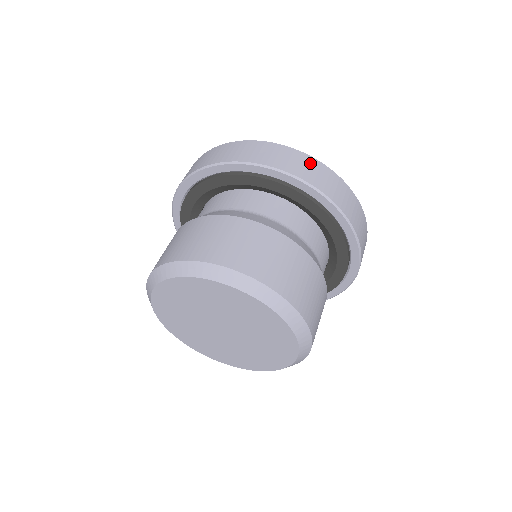
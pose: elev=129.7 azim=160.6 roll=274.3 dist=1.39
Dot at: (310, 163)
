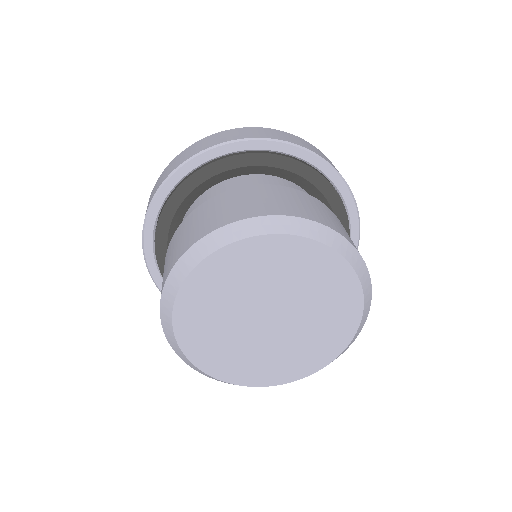
Dot at: (233, 132)
